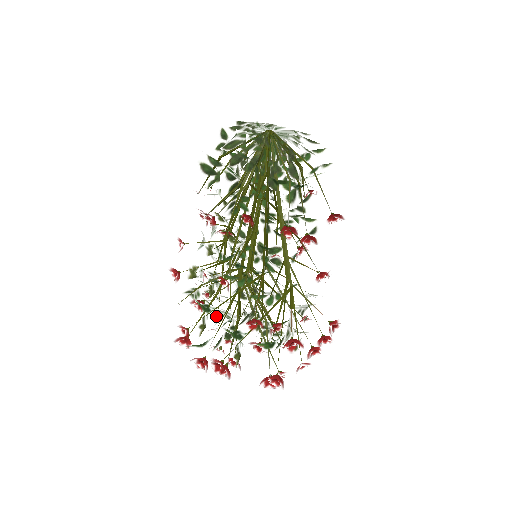
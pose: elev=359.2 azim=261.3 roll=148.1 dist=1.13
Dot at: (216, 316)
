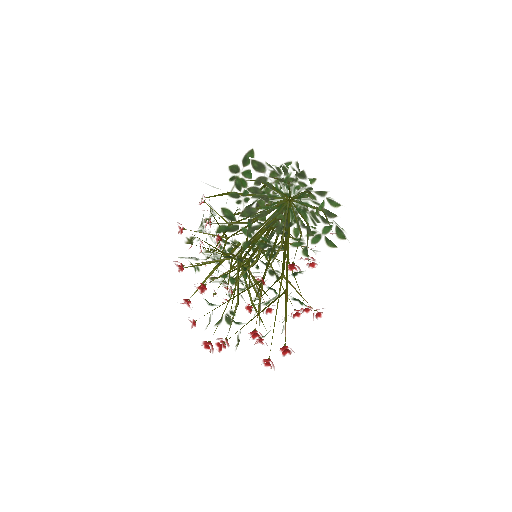
Dot at: occluded
